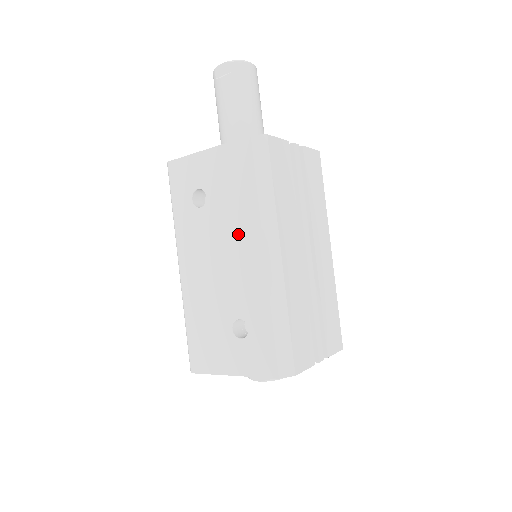
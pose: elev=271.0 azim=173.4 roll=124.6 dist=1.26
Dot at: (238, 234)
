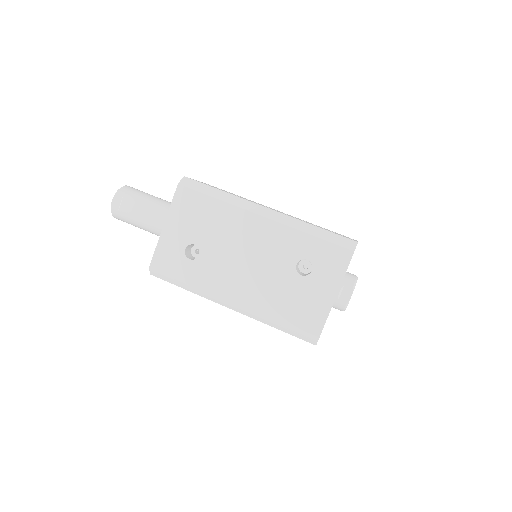
Dot at: (236, 231)
